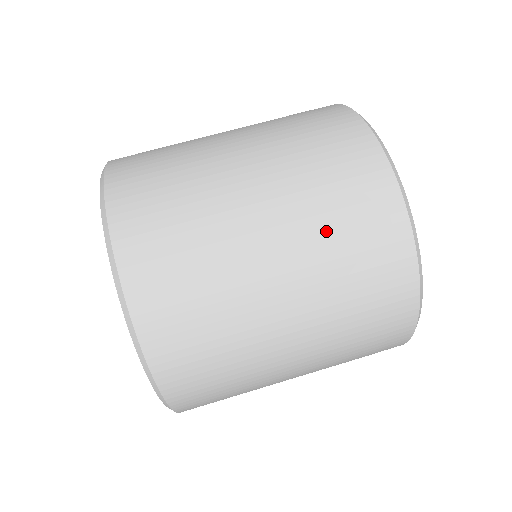
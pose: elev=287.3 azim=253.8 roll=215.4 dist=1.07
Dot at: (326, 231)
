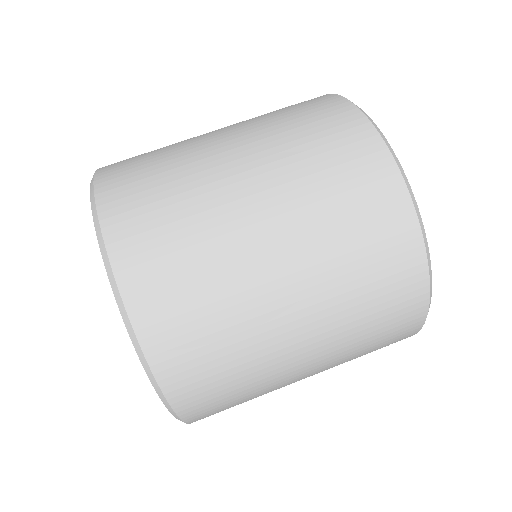
Dot at: (347, 282)
